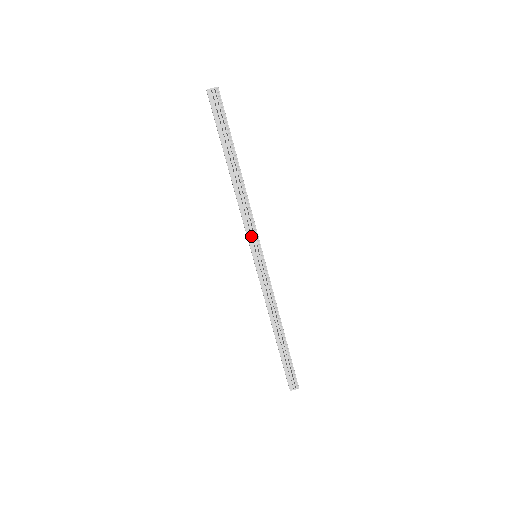
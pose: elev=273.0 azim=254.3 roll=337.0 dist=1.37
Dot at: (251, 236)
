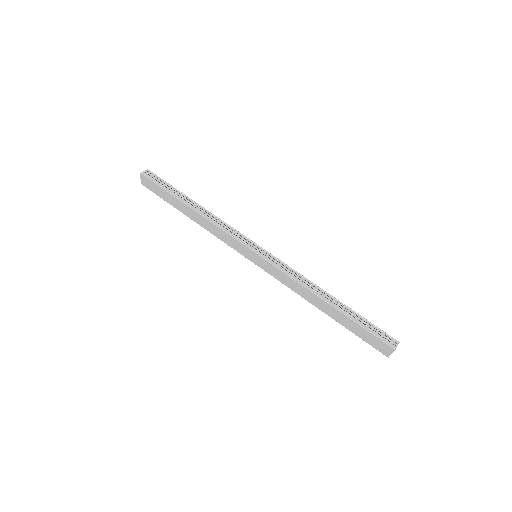
Dot at: (239, 238)
